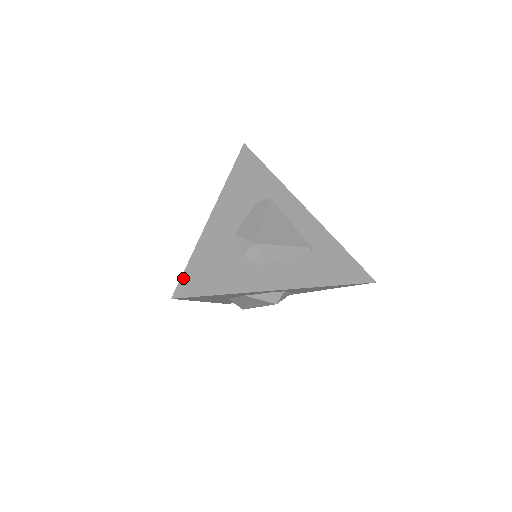
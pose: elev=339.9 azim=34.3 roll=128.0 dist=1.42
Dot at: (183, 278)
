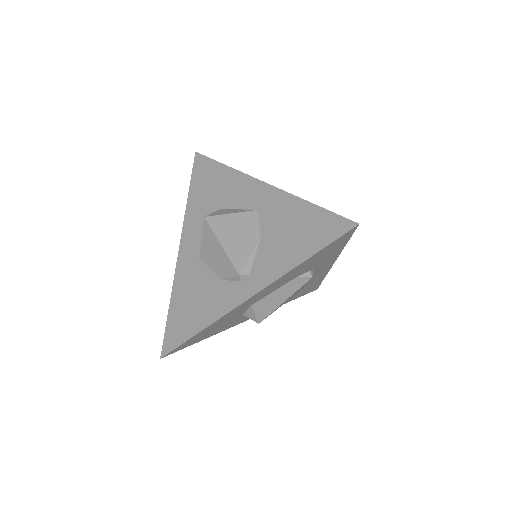
Dot at: (179, 347)
